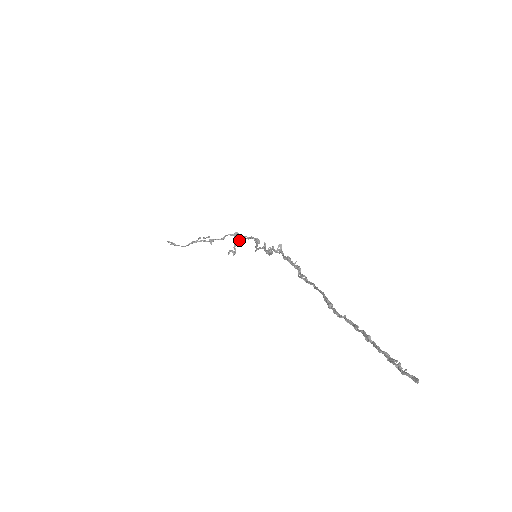
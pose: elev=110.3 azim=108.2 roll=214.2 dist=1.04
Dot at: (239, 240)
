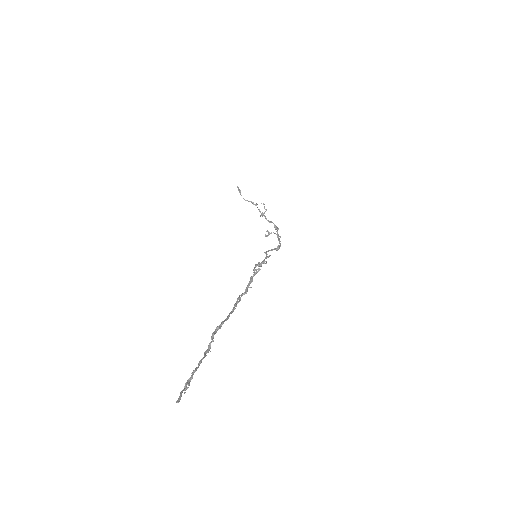
Dot at: occluded
